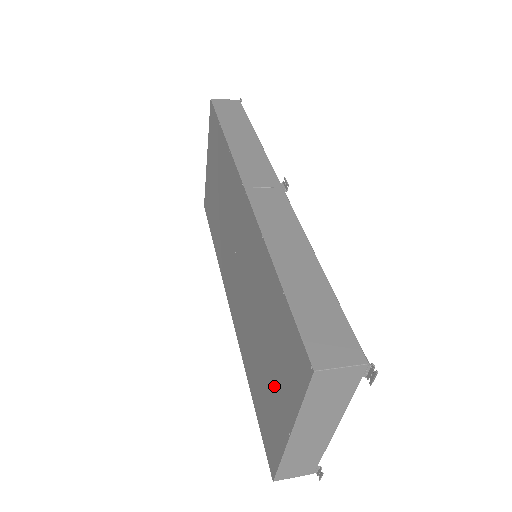
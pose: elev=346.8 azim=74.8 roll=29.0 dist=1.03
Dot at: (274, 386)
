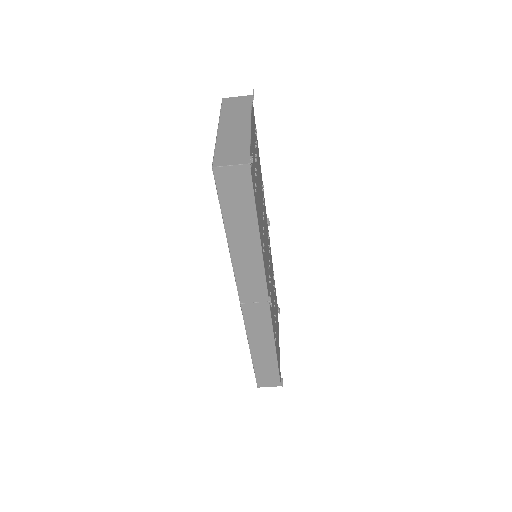
Dot at: occluded
